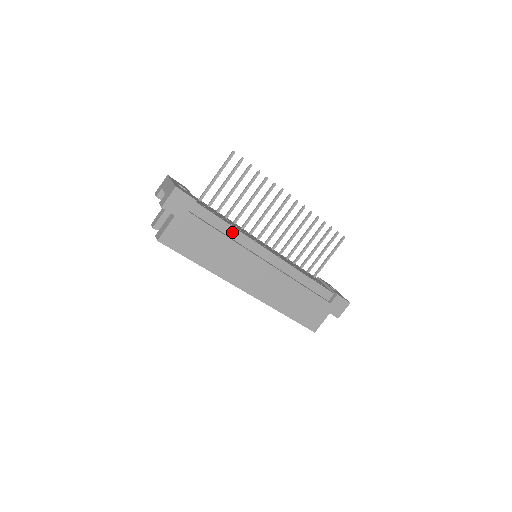
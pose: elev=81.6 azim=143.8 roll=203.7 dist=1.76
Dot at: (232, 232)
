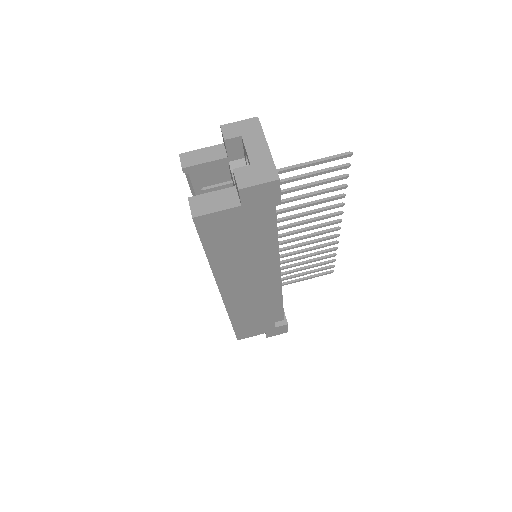
Dot at: (271, 243)
